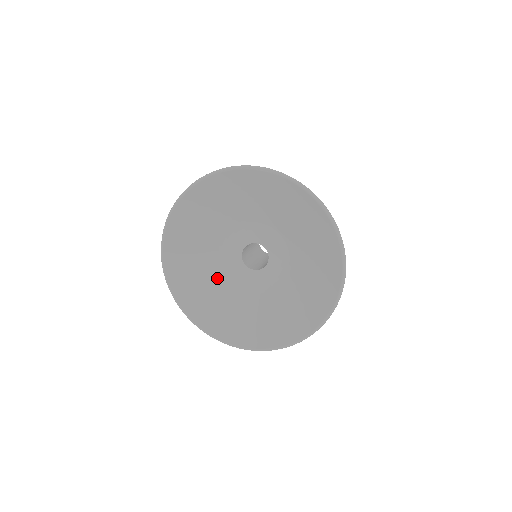
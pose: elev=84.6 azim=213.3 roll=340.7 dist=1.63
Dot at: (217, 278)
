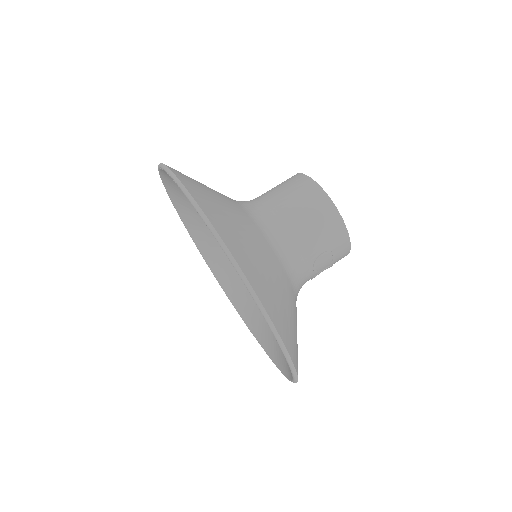
Dot at: occluded
